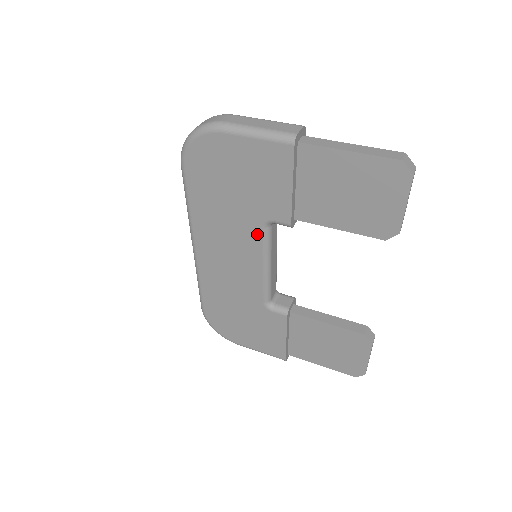
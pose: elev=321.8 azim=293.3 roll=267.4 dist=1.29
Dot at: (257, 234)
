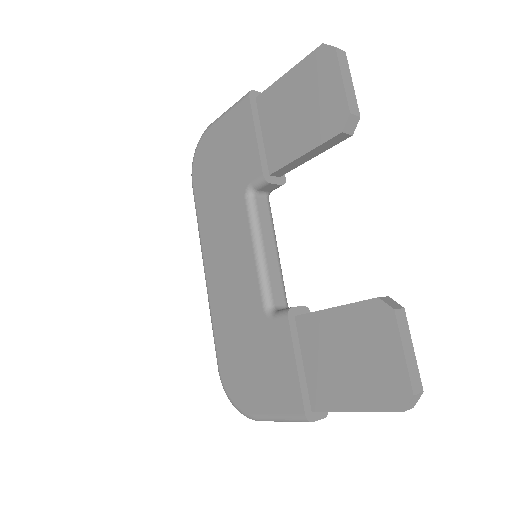
Dot at: (243, 210)
